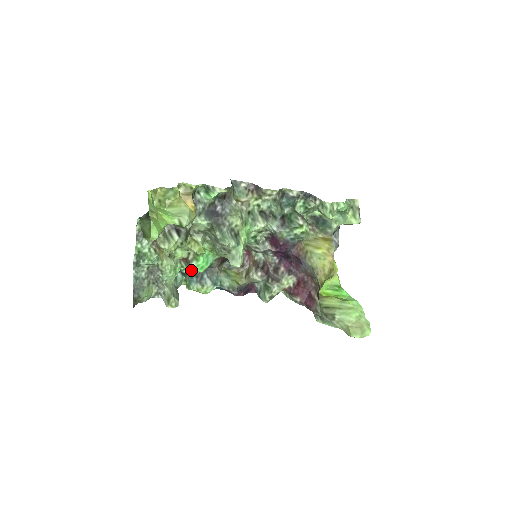
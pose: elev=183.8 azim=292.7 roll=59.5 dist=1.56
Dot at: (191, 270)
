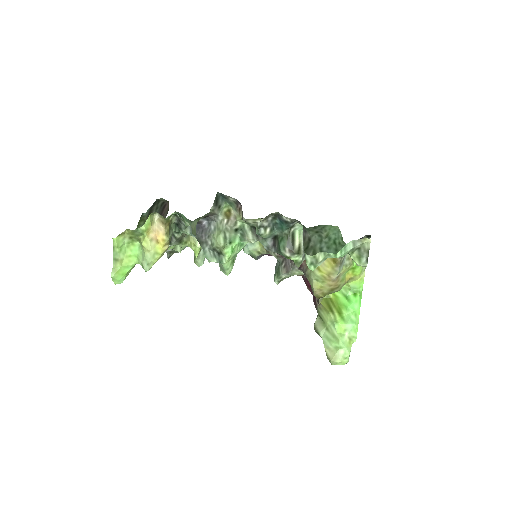
Dot at: occluded
